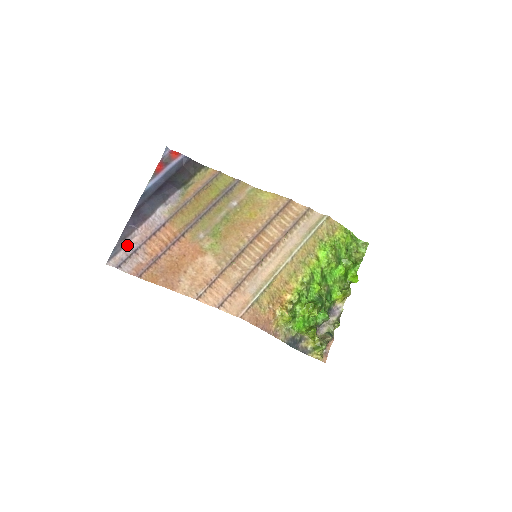
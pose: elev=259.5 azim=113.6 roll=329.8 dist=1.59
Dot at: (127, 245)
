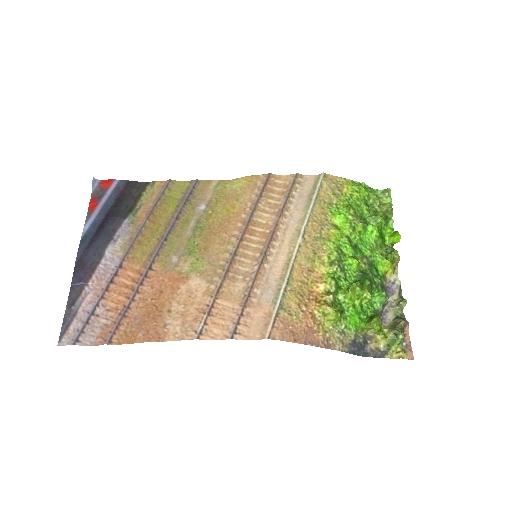
Dot at: (79, 310)
